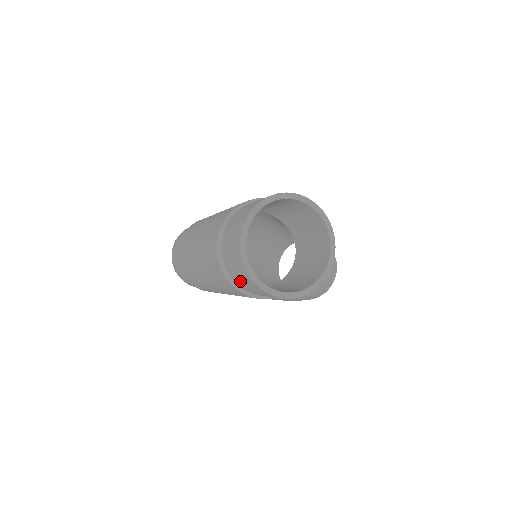
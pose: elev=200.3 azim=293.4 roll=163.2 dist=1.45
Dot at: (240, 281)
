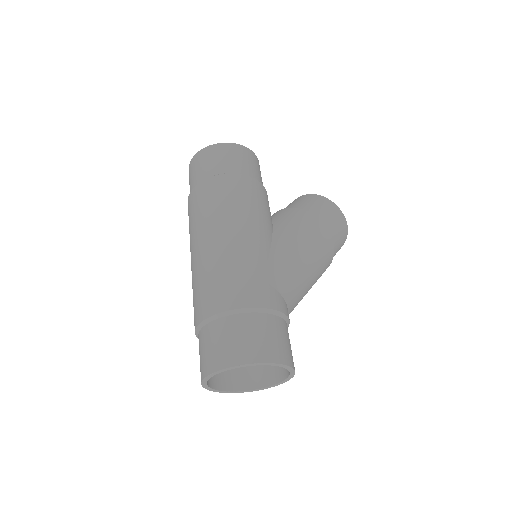
Dot at: occluded
